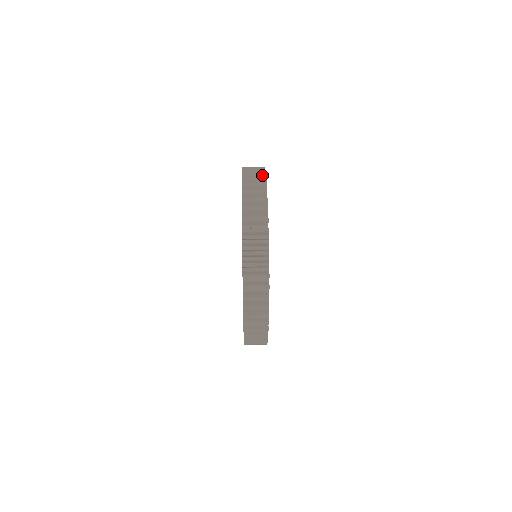
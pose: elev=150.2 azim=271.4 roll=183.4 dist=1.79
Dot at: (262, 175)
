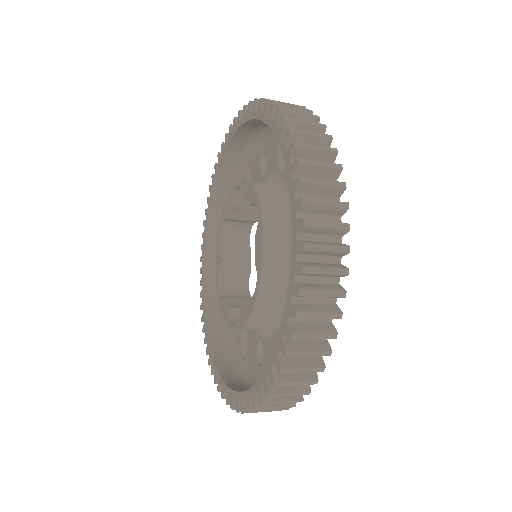
Dot at: occluded
